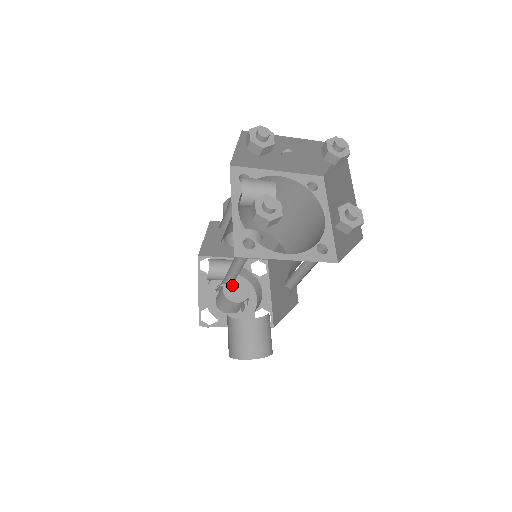
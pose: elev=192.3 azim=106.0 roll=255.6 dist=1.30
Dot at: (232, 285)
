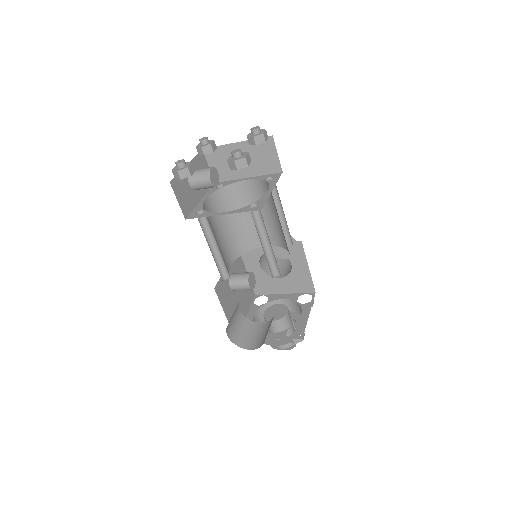
Dot at: (273, 309)
